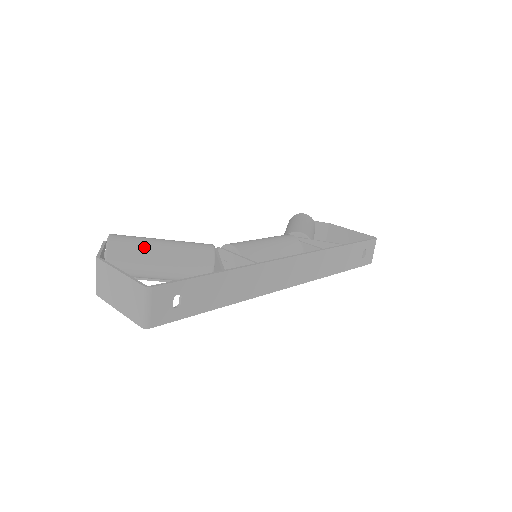
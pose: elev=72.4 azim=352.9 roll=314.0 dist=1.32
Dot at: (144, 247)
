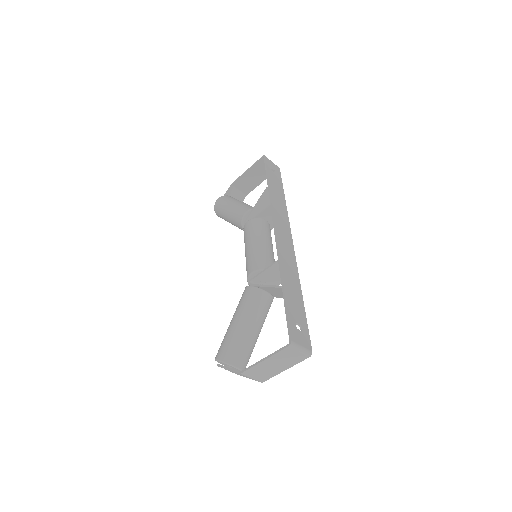
Dot at: (237, 337)
